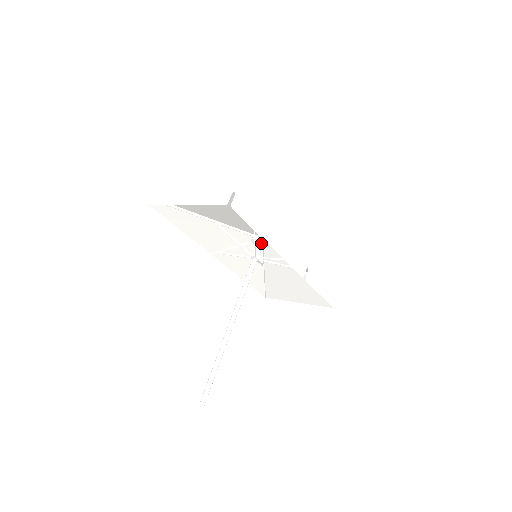
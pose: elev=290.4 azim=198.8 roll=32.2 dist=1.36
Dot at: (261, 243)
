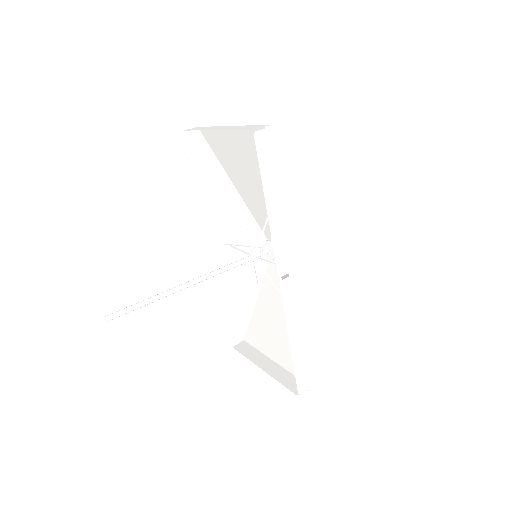
Dot at: (268, 250)
